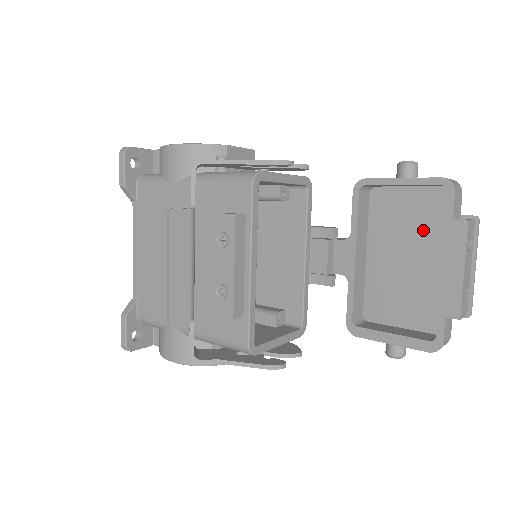
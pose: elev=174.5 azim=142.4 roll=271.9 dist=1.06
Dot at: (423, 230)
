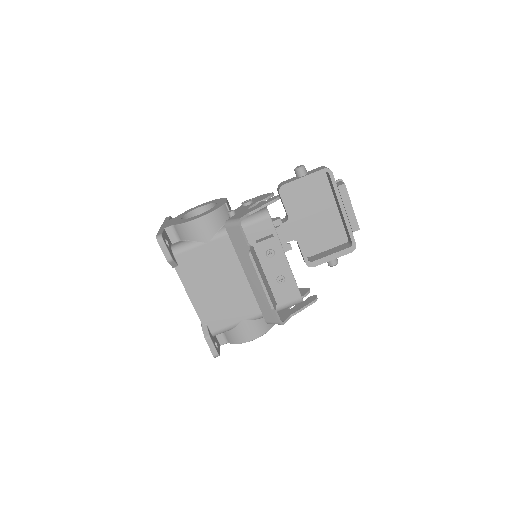
Dot at: (318, 197)
